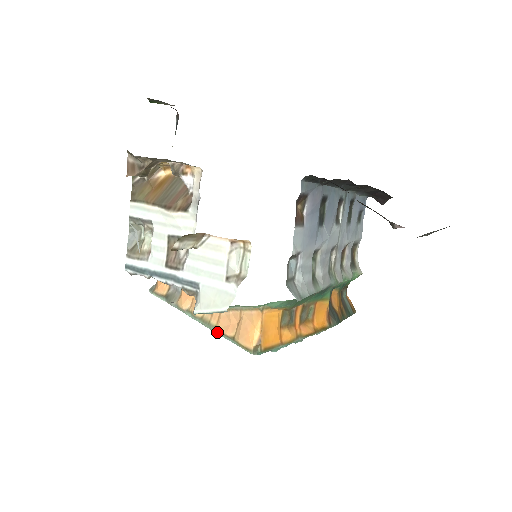
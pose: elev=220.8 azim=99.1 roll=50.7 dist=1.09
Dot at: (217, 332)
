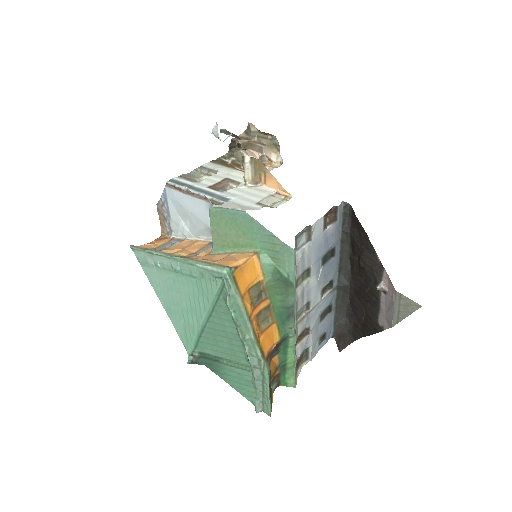
Dot at: (192, 261)
